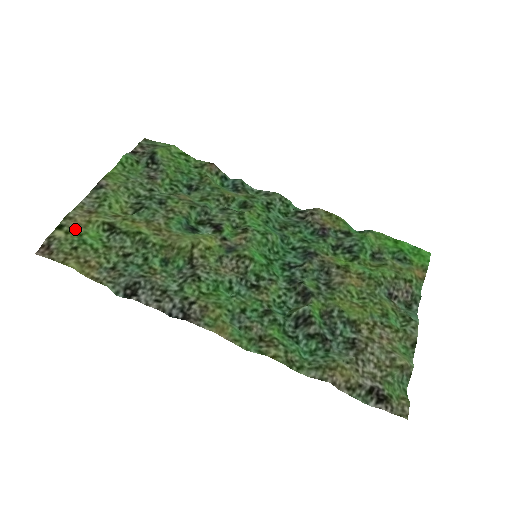
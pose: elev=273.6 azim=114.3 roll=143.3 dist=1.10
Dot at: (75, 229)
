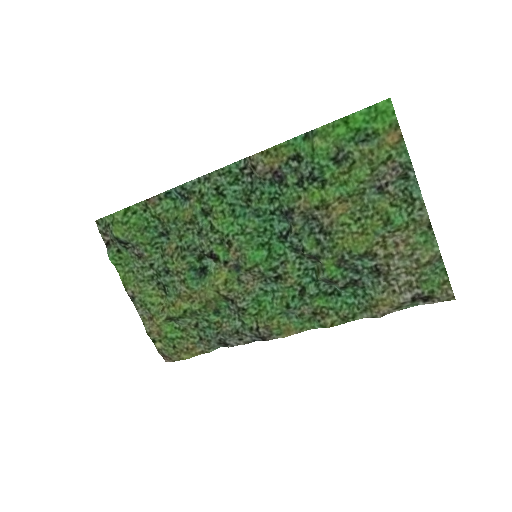
Dot at: (160, 337)
